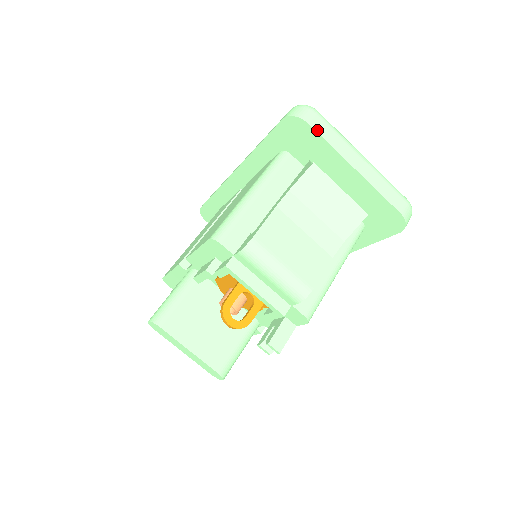
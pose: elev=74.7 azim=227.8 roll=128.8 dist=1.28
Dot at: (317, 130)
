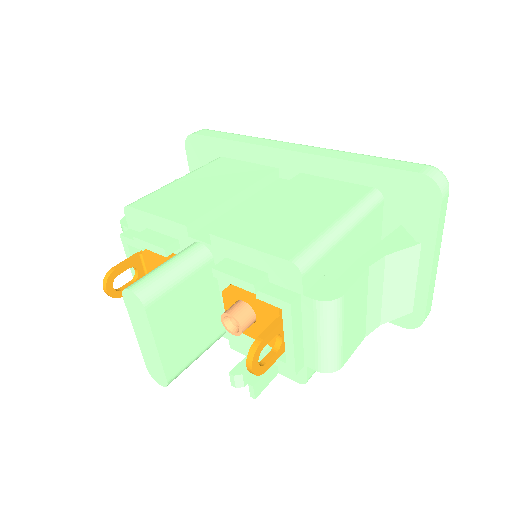
Dot at: (441, 211)
